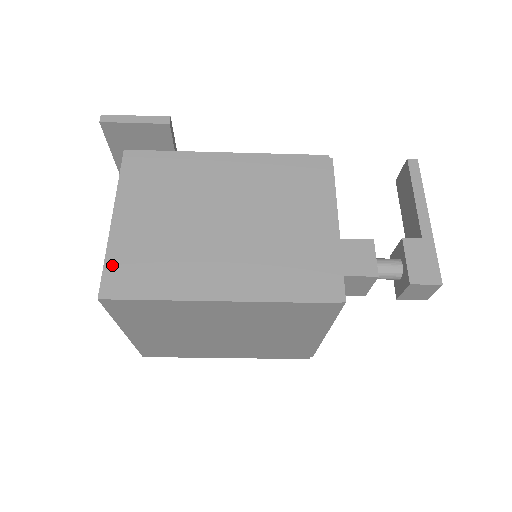
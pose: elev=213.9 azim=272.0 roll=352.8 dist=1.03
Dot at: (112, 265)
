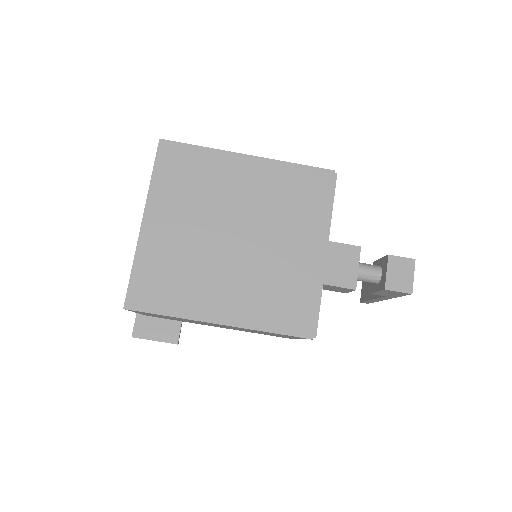
Dot at: occluded
